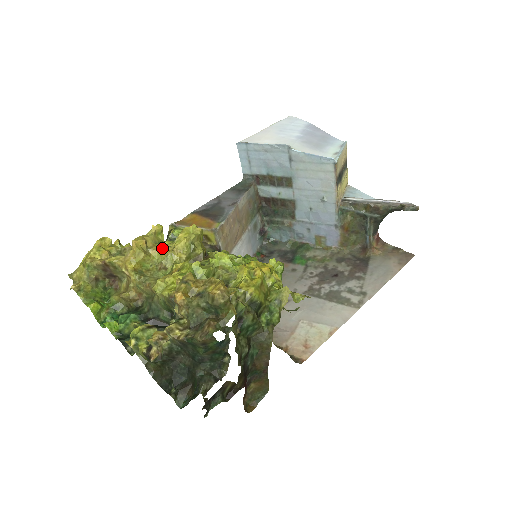
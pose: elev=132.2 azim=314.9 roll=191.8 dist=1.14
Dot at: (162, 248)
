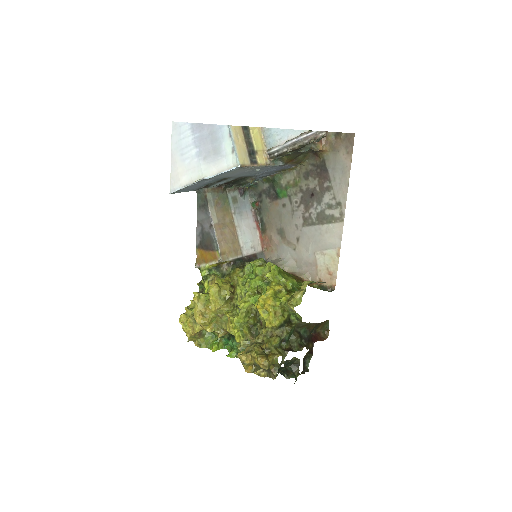
Dot at: (210, 309)
